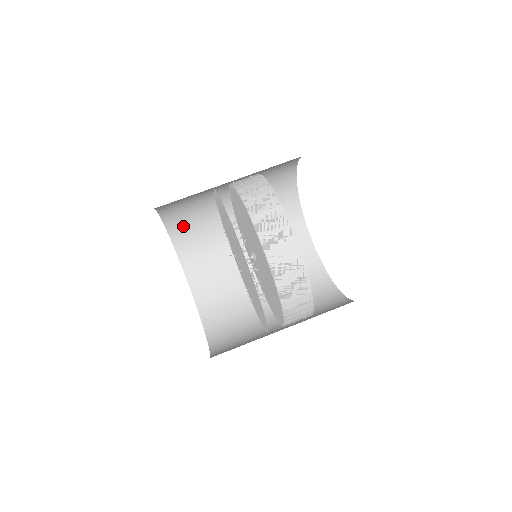
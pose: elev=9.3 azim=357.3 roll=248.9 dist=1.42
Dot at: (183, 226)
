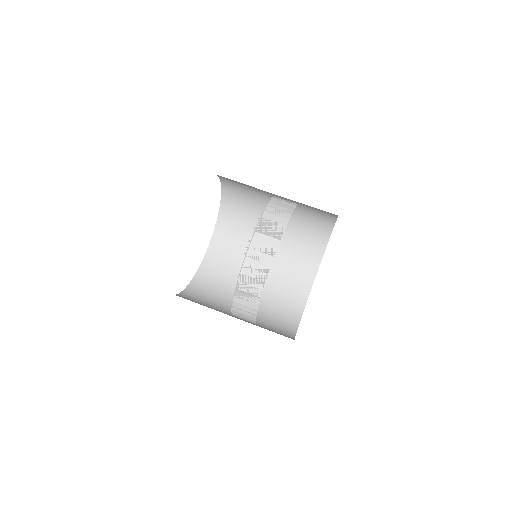
Dot at: (234, 192)
